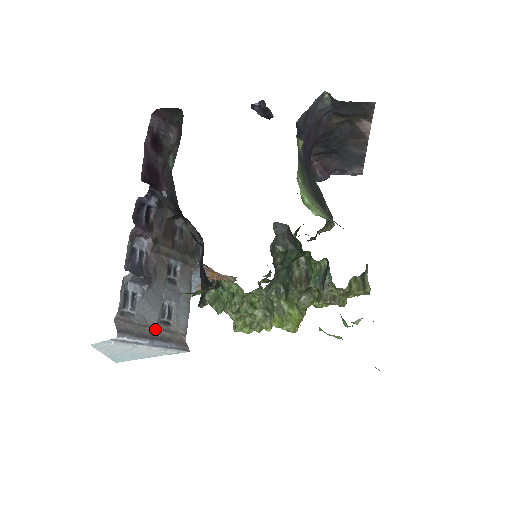
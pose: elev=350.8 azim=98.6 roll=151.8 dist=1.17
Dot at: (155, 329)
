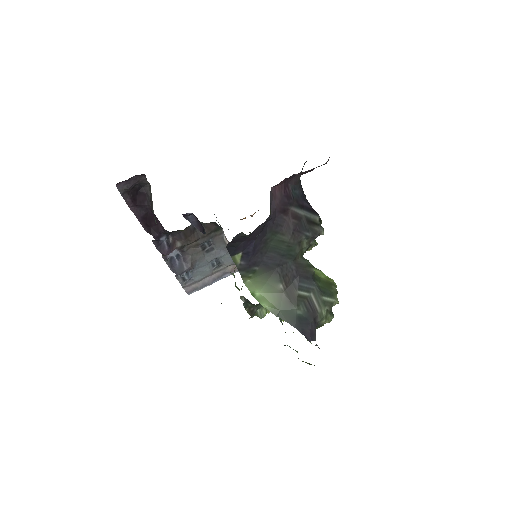
Dot at: (212, 275)
